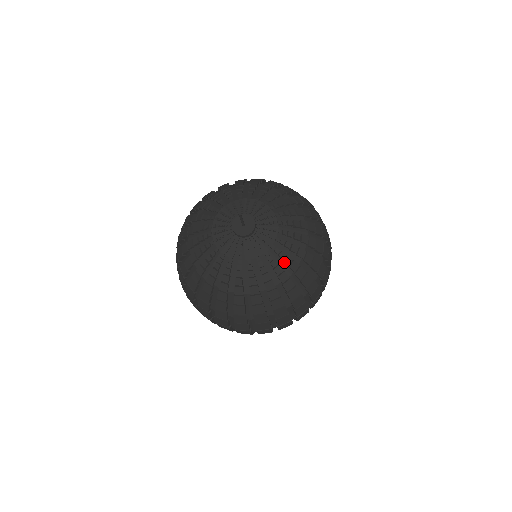
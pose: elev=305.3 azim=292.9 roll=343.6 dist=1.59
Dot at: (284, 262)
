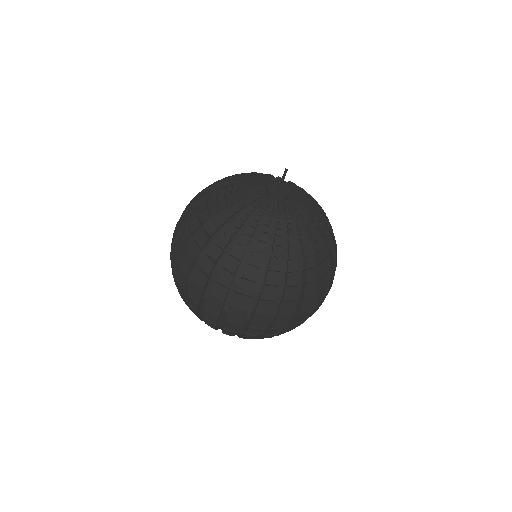
Dot at: (310, 237)
